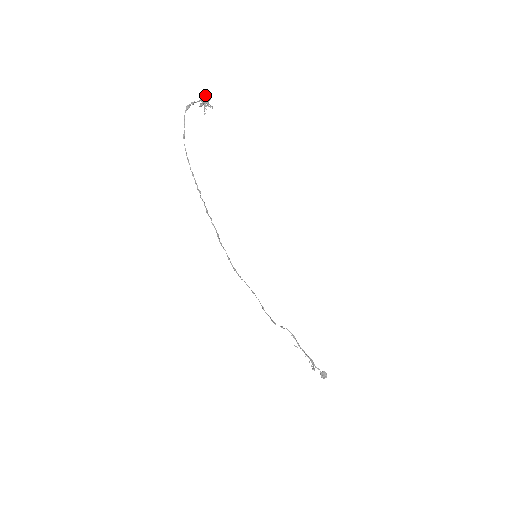
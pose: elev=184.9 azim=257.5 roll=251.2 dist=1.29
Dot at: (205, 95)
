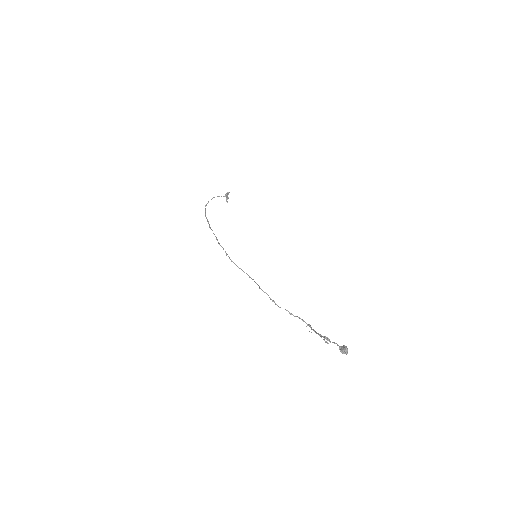
Dot at: occluded
